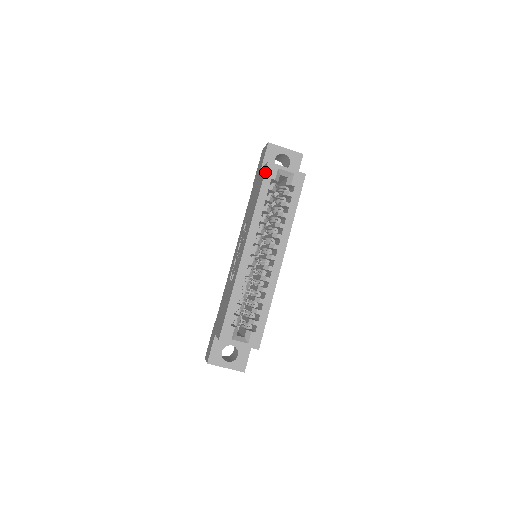
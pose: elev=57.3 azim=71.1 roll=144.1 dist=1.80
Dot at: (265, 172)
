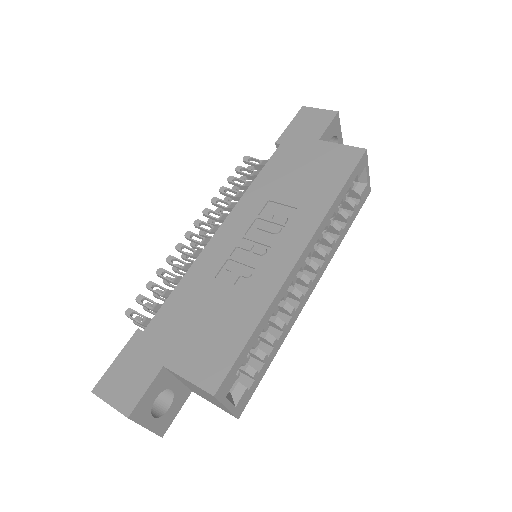
Dot at: (359, 161)
